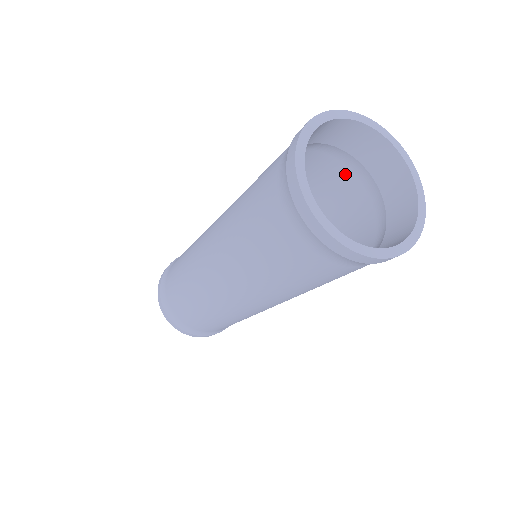
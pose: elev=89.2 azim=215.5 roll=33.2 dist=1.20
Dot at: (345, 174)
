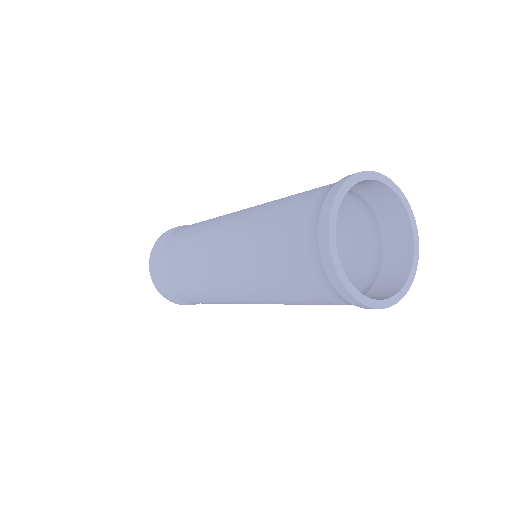
Dot at: (346, 201)
